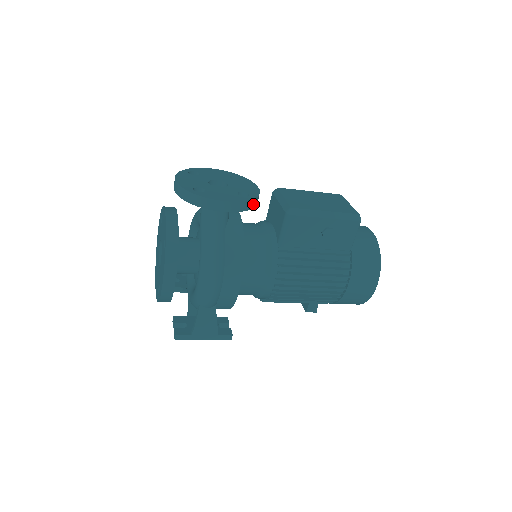
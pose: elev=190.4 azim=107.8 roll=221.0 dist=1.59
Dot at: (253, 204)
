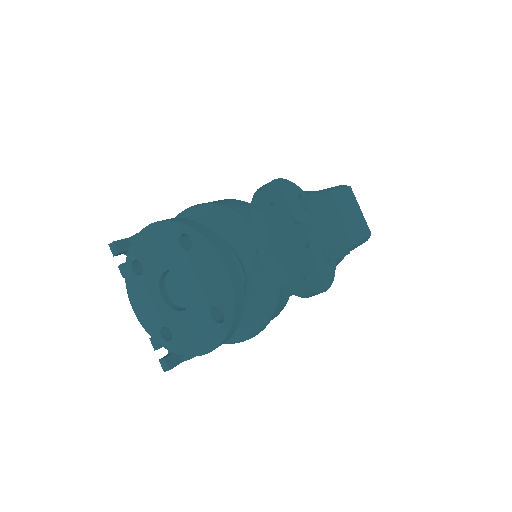
Dot at: occluded
